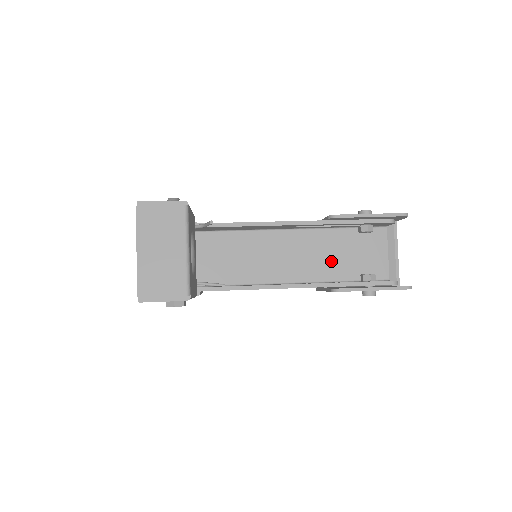
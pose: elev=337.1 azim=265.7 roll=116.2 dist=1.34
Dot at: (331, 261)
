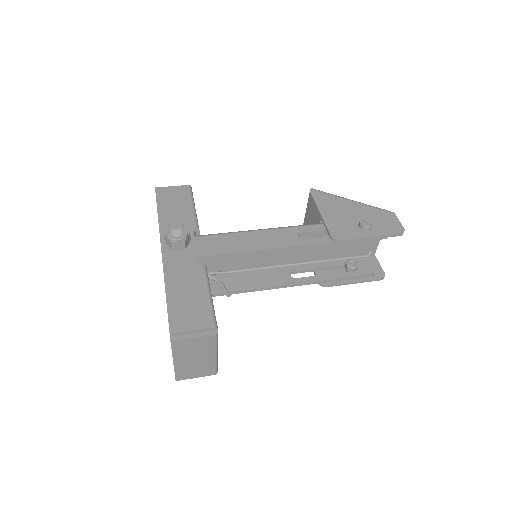
Dot at: (322, 248)
